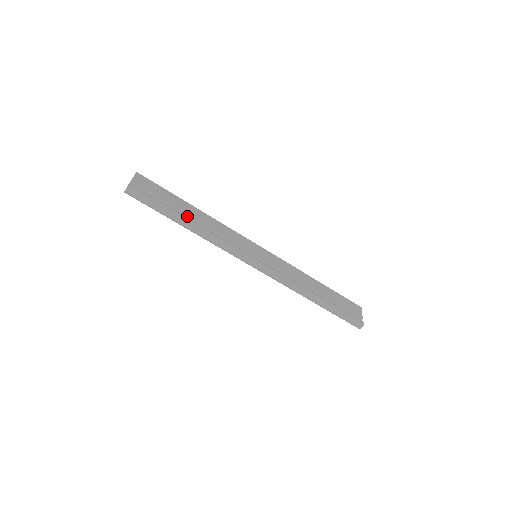
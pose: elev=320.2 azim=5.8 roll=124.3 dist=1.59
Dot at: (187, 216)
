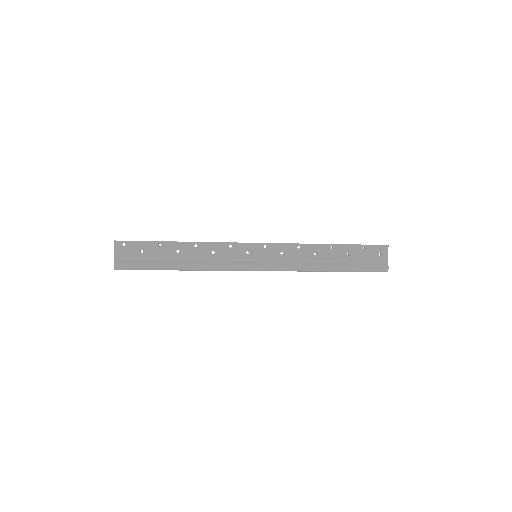
Dot at: (176, 260)
